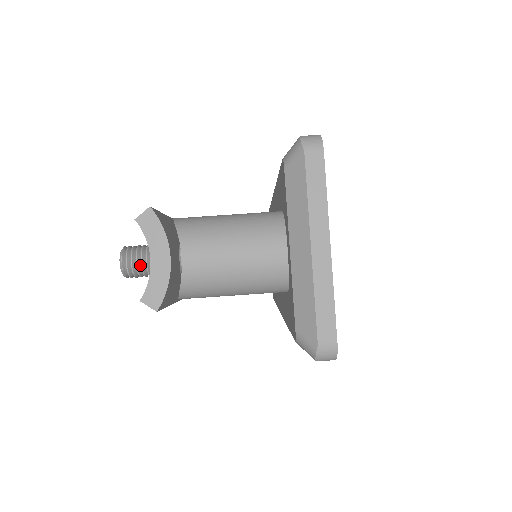
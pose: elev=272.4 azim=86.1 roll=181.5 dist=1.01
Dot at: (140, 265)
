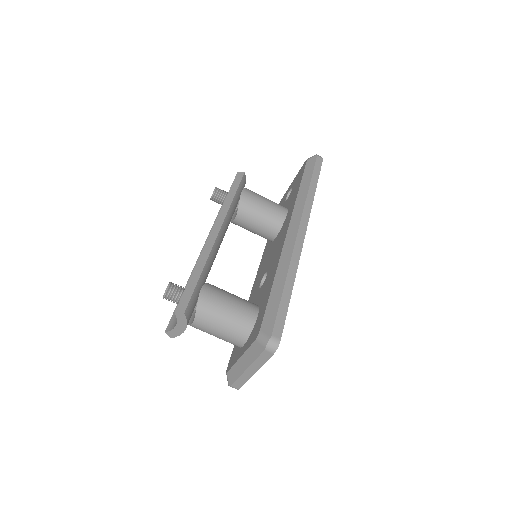
Dot at: (173, 302)
